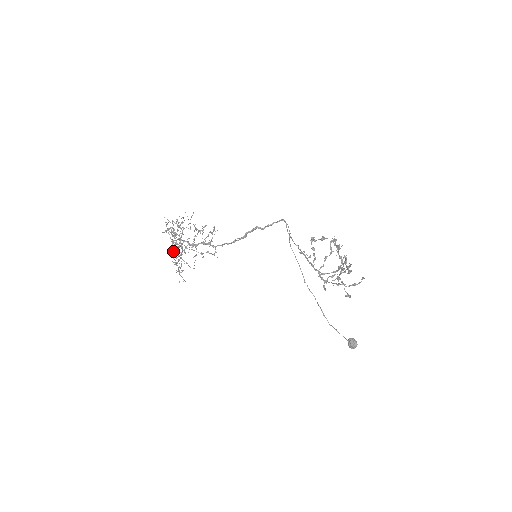
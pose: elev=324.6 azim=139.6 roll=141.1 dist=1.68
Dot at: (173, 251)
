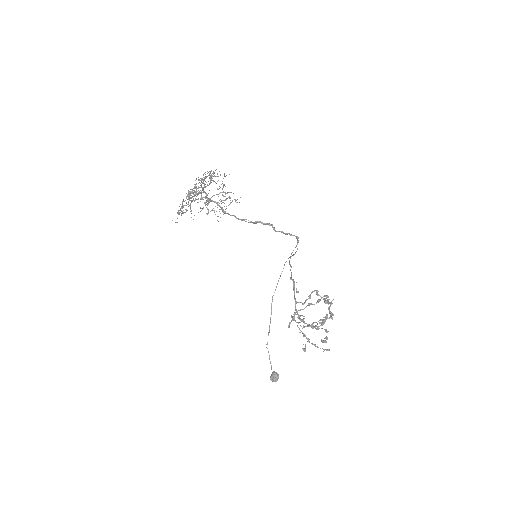
Dot at: occluded
